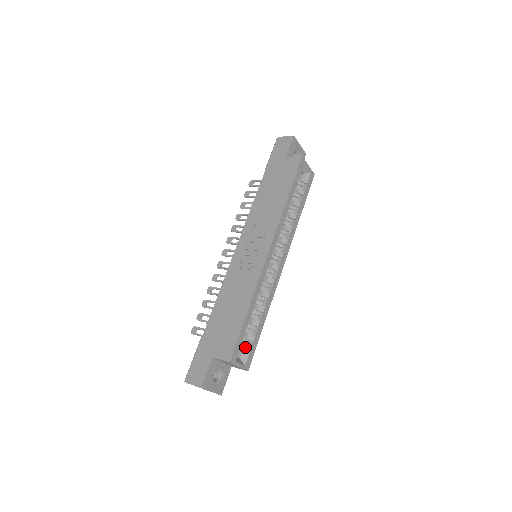
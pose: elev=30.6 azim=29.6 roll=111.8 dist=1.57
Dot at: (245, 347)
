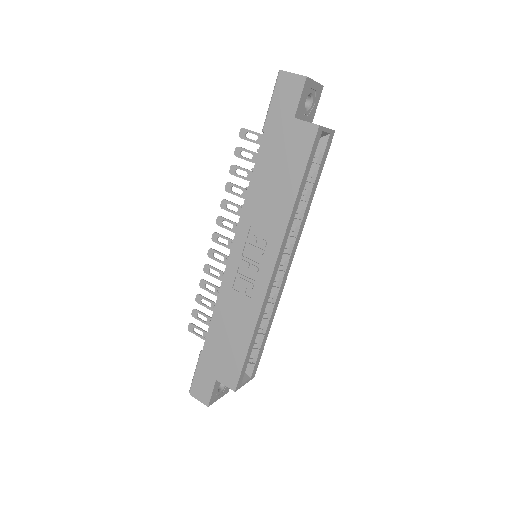
Dot at: (250, 361)
